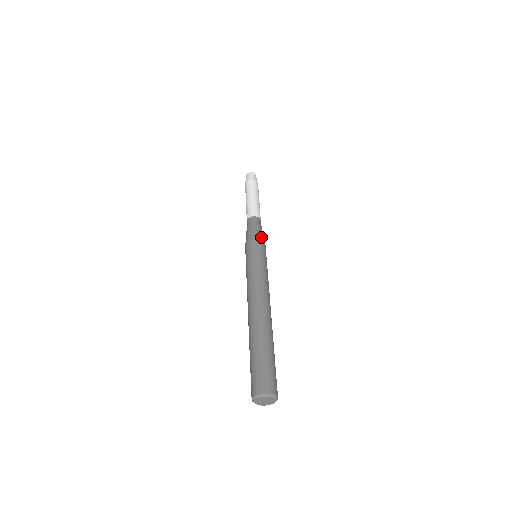
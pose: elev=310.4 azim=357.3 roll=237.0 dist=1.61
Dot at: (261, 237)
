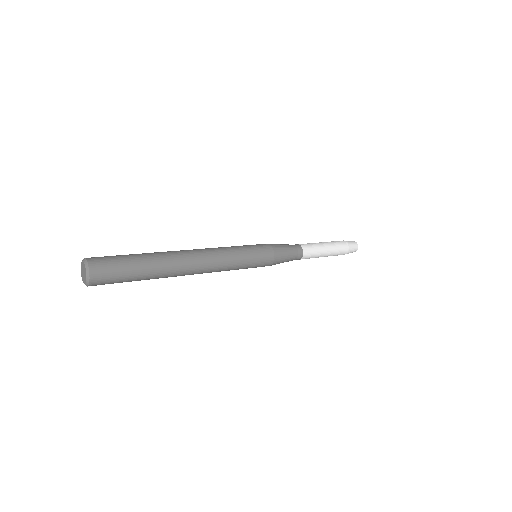
Dot at: (279, 255)
